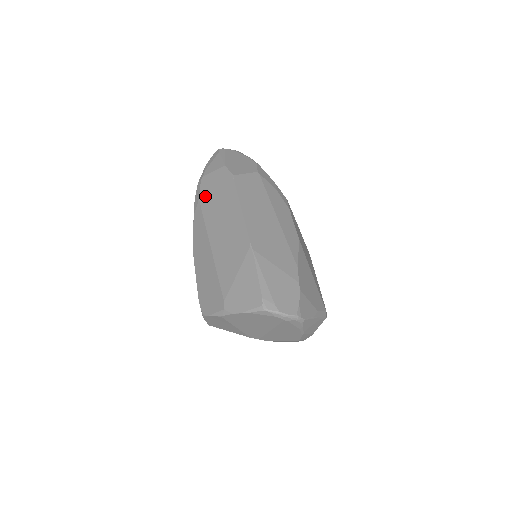
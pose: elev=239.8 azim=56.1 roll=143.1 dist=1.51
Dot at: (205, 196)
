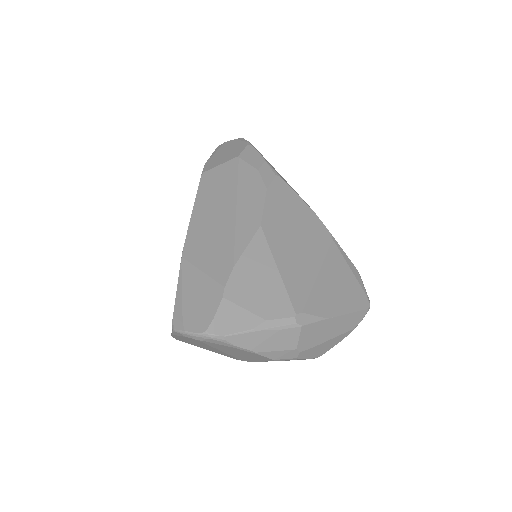
Dot at: occluded
